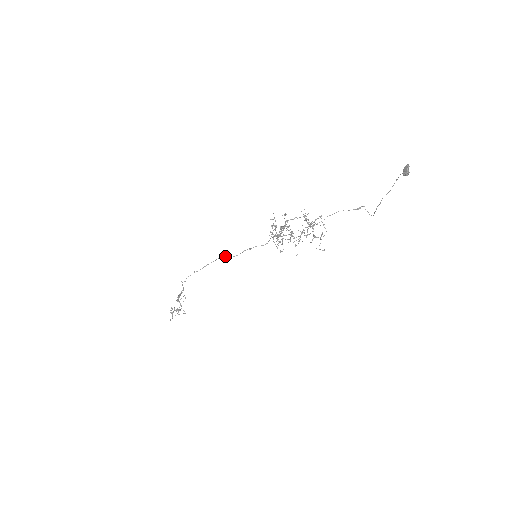
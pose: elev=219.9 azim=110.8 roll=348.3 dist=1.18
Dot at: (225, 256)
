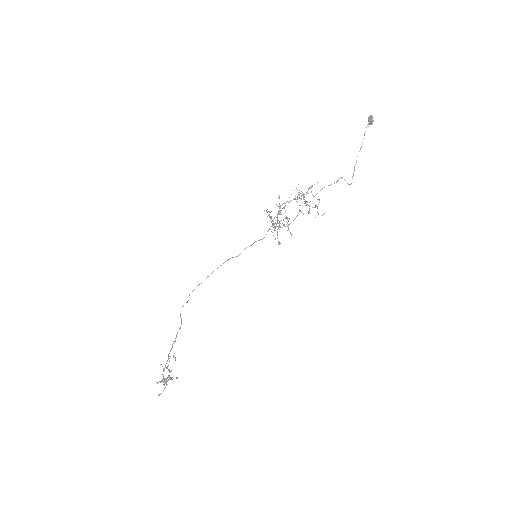
Dot at: (227, 260)
